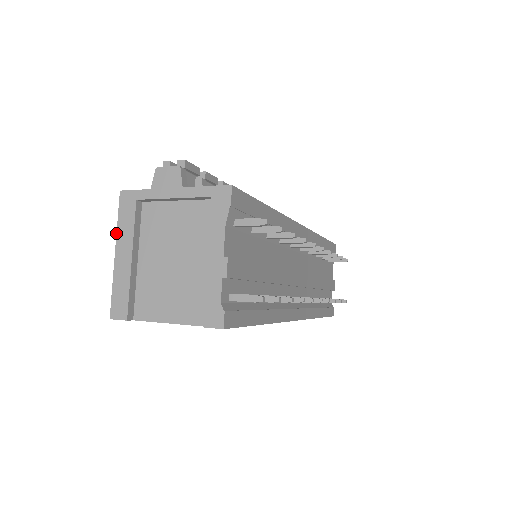
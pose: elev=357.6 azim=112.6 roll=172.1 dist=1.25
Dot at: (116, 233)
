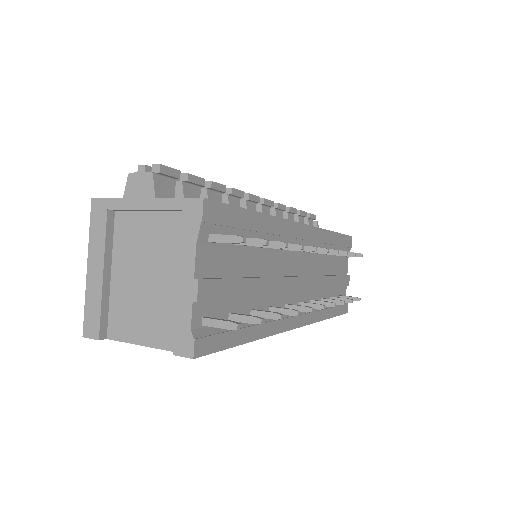
Dot at: (88, 245)
